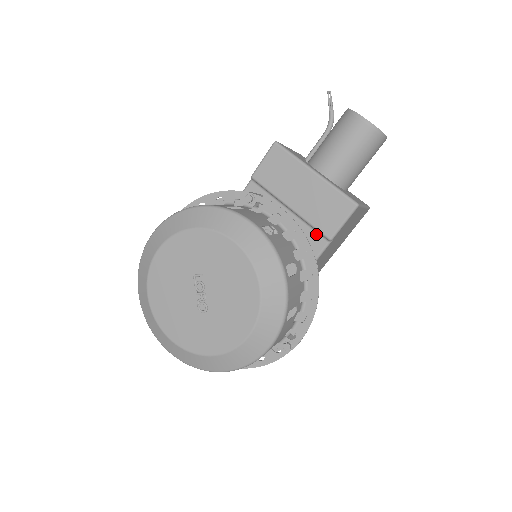
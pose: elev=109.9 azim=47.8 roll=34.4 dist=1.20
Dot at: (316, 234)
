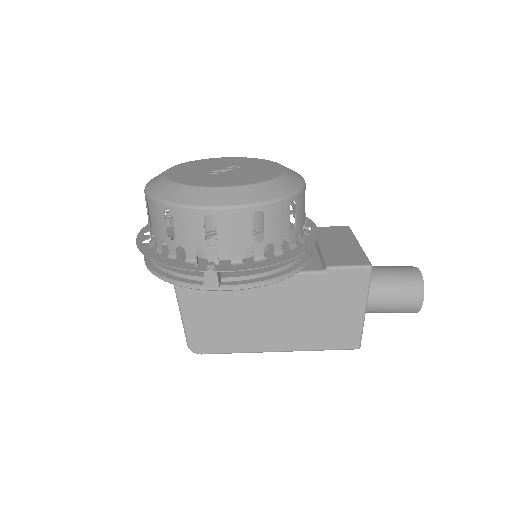
Dot at: (319, 263)
